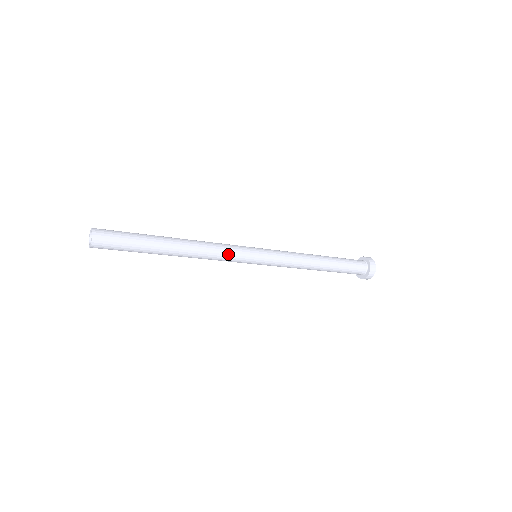
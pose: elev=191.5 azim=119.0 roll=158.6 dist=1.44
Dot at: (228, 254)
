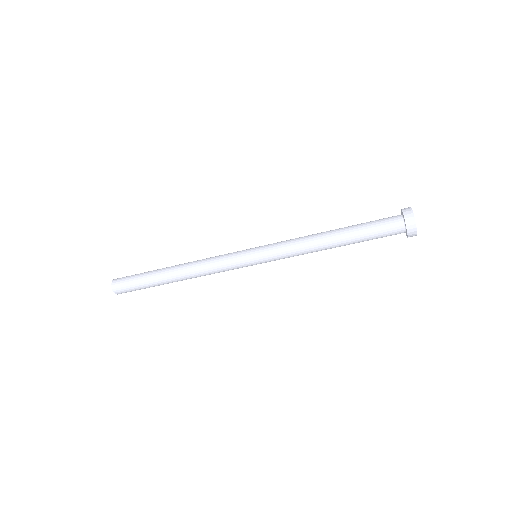
Dot at: (220, 263)
